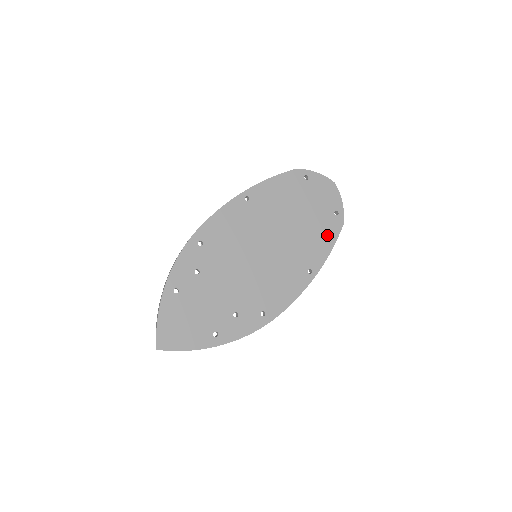
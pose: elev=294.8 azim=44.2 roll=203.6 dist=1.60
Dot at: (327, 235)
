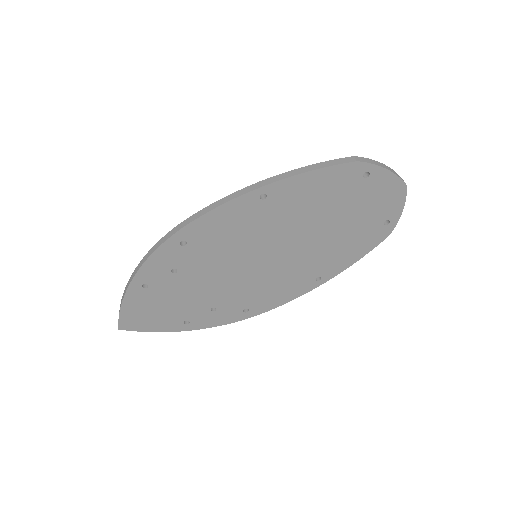
Dot at: (360, 246)
